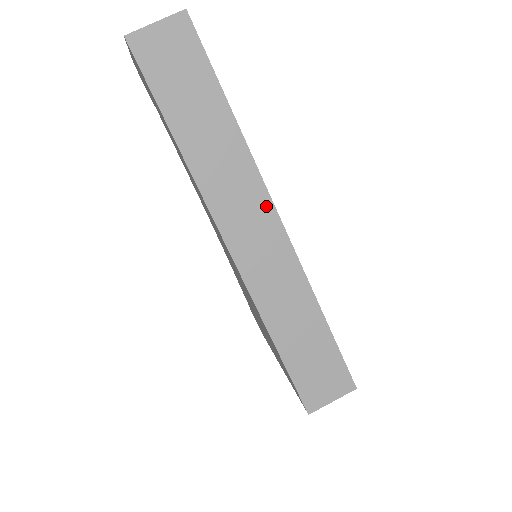
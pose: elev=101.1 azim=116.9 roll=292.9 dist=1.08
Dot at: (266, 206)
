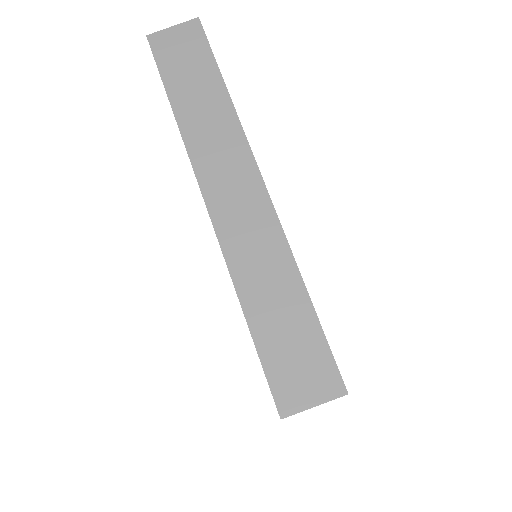
Dot at: (250, 168)
